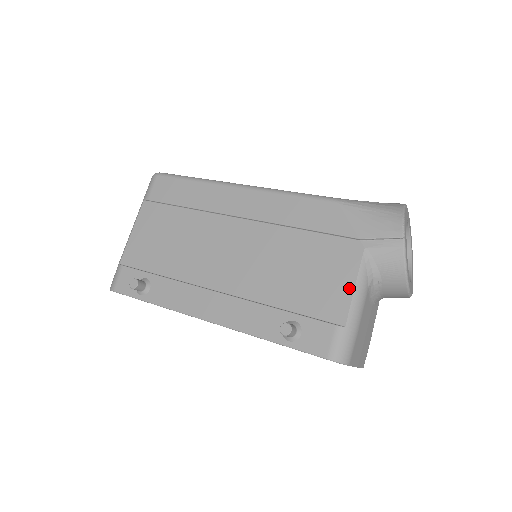
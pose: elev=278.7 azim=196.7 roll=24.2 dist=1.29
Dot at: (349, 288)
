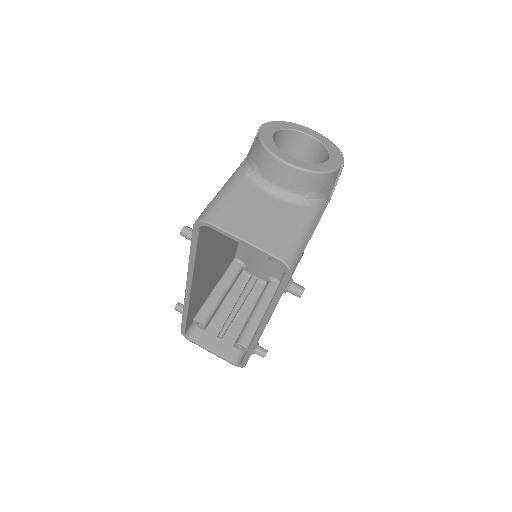
Dot at: occluded
